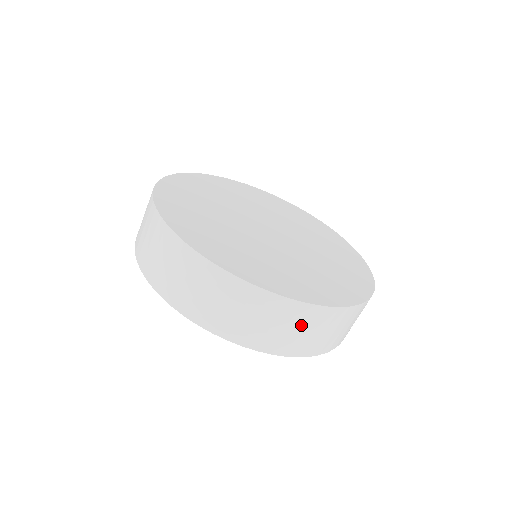
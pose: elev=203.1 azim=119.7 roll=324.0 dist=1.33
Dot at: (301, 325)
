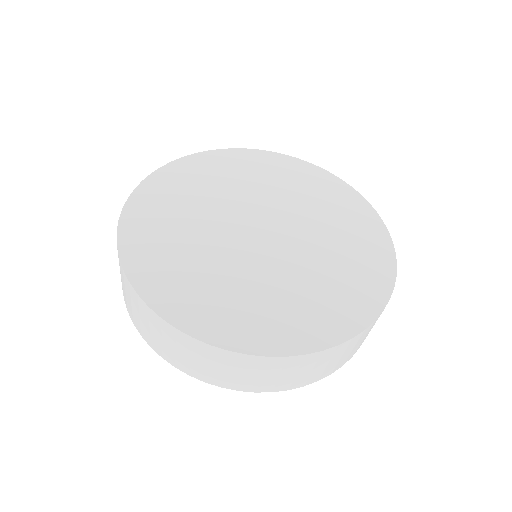
Dot at: (278, 371)
